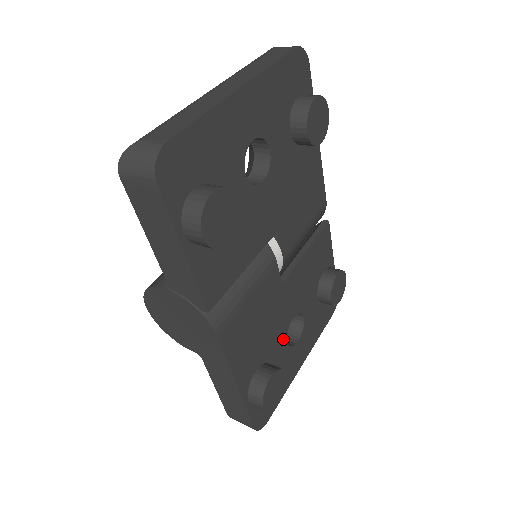
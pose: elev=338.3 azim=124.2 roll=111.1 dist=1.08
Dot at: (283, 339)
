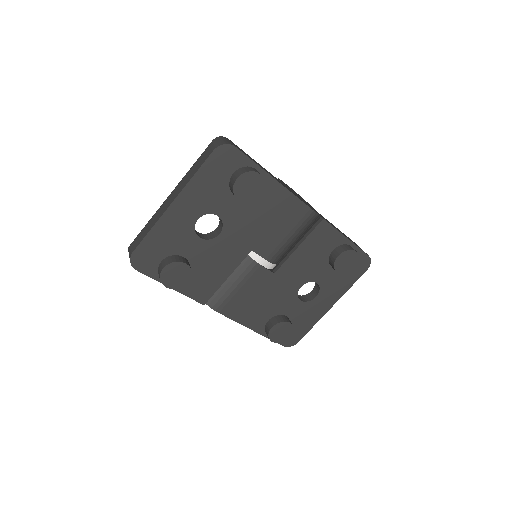
Dot at: (294, 300)
